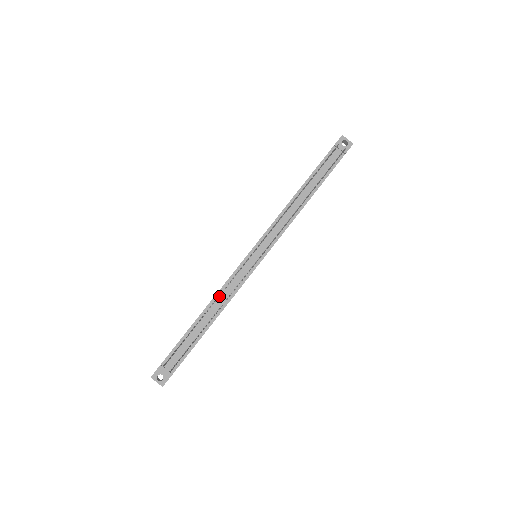
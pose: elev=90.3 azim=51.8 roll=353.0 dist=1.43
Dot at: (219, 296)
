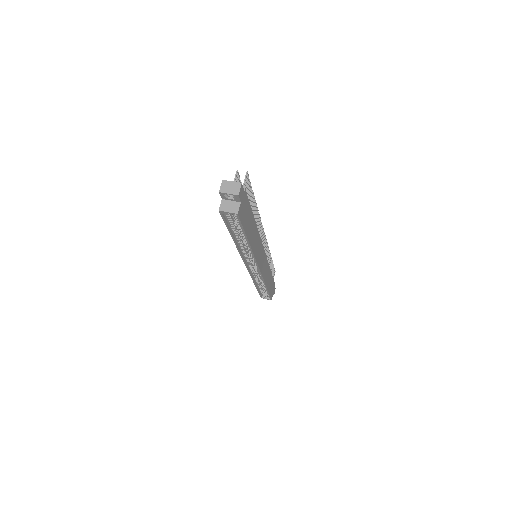
Dot at: occluded
